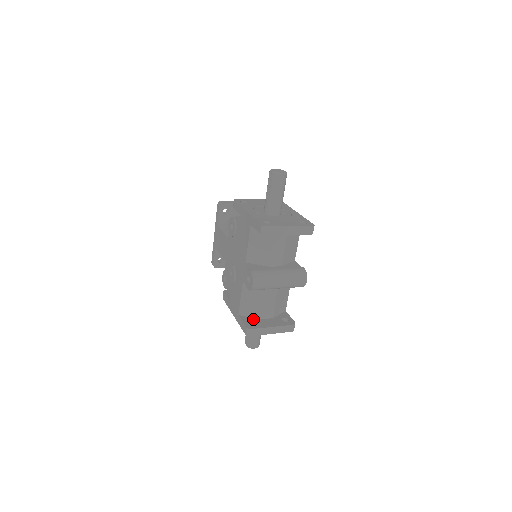
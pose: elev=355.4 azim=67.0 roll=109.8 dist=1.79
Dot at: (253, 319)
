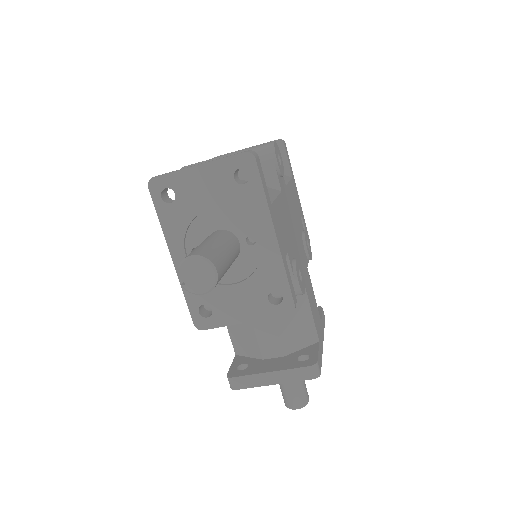
Dot at: occluded
